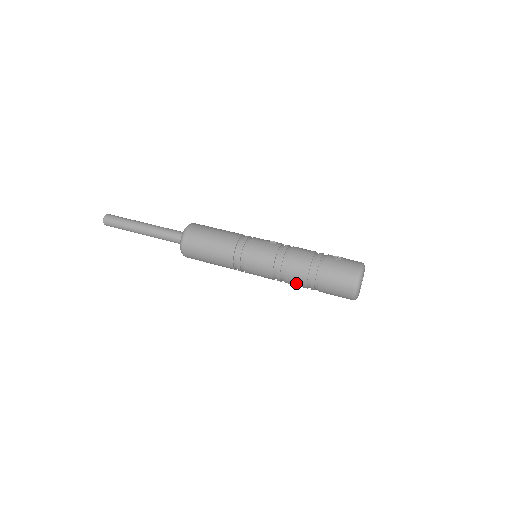
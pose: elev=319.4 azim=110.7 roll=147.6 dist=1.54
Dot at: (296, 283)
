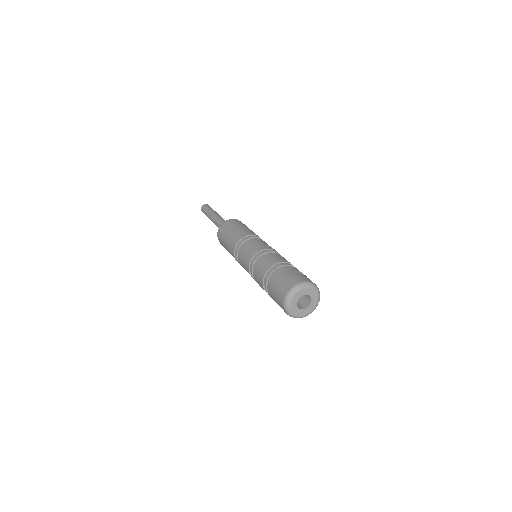
Dot at: (259, 280)
